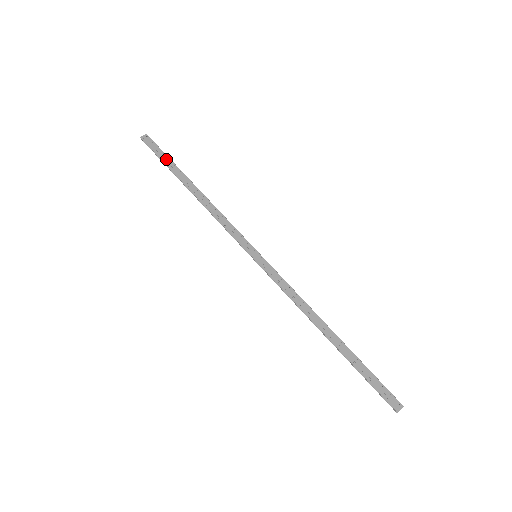
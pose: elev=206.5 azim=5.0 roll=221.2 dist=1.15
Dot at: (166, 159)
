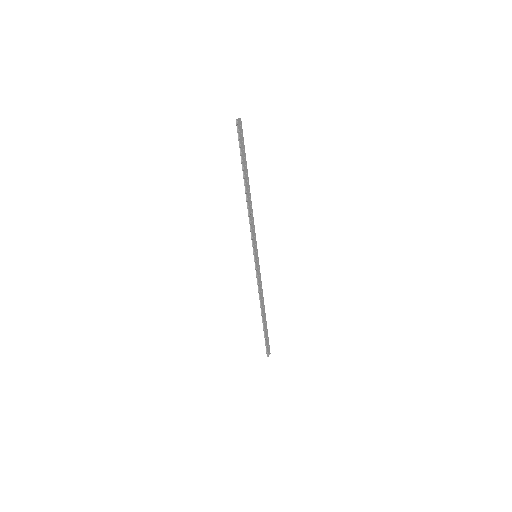
Dot at: (244, 153)
